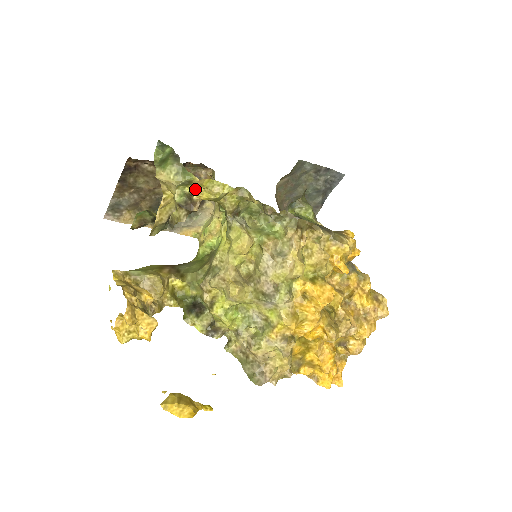
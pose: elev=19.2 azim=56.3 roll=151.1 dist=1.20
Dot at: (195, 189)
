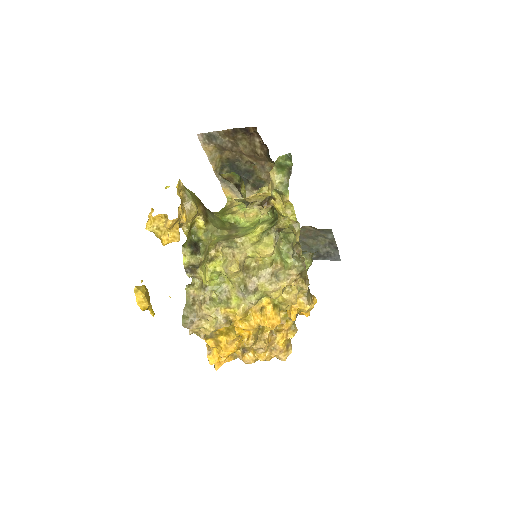
Dot at: (278, 198)
